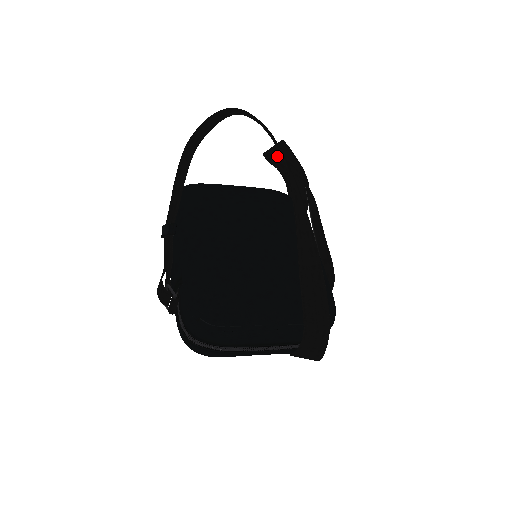
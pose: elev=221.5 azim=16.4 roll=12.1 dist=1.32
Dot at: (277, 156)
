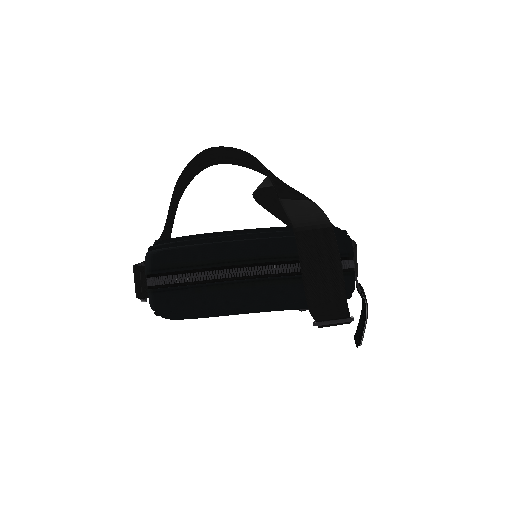
Dot at: (261, 184)
